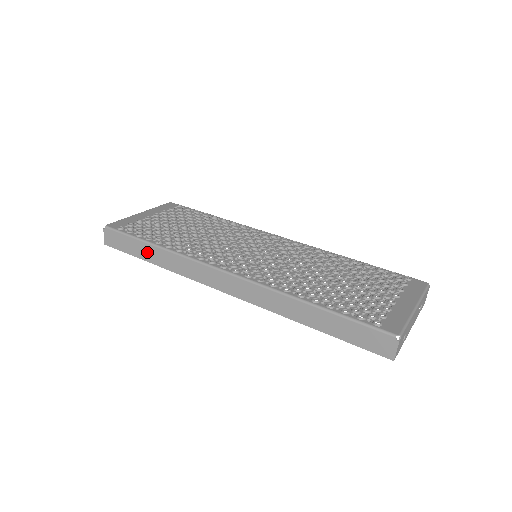
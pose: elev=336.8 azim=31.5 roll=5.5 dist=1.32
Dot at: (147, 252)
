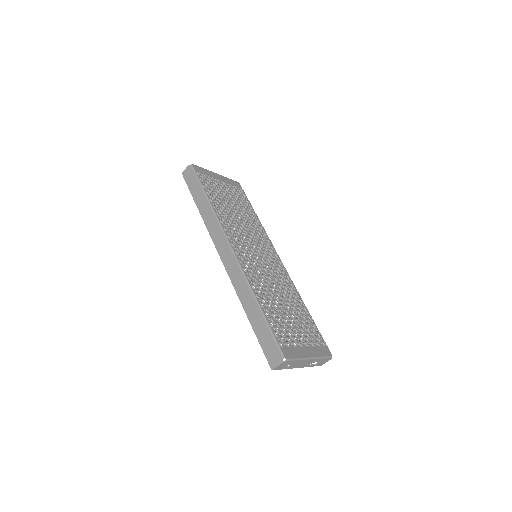
Dot at: (201, 199)
